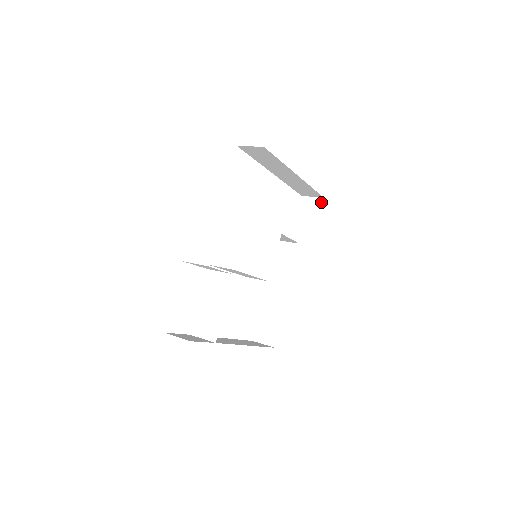
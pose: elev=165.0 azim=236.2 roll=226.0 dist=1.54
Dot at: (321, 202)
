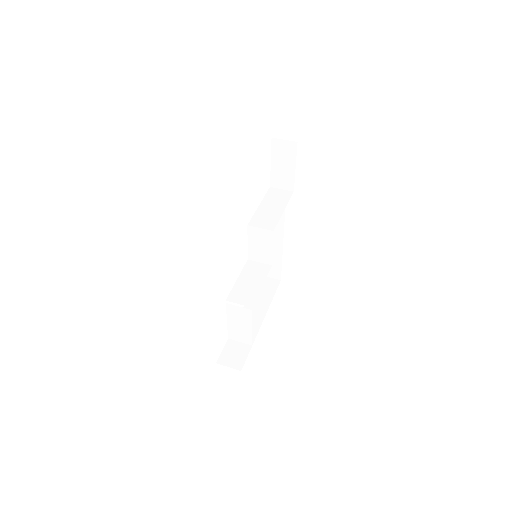
Dot at: (295, 146)
